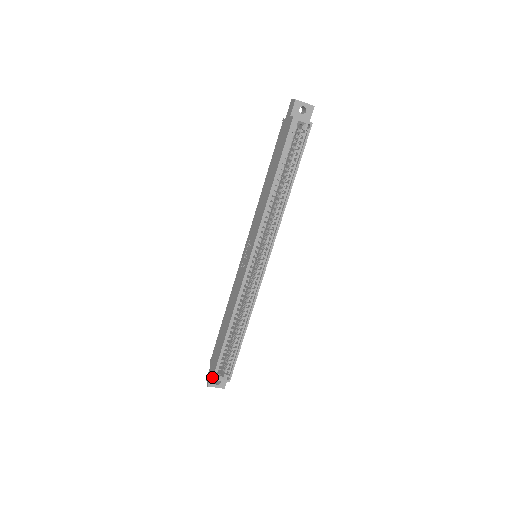
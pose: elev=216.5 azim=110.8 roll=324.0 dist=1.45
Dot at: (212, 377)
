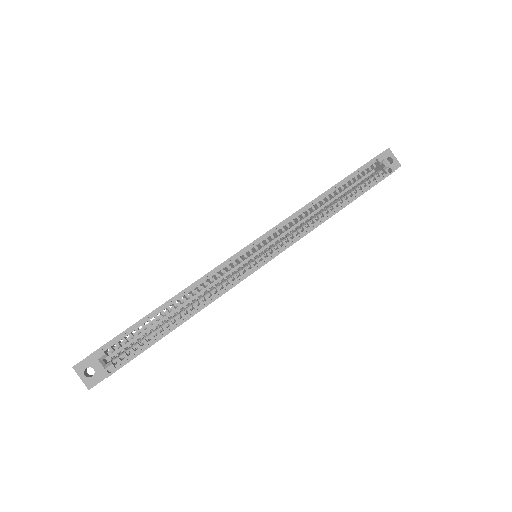
Dot at: occluded
